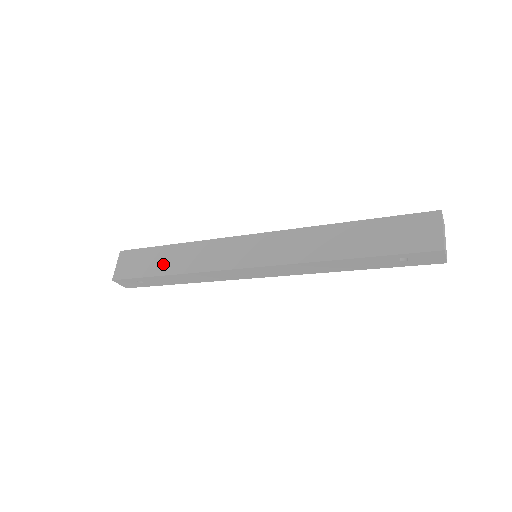
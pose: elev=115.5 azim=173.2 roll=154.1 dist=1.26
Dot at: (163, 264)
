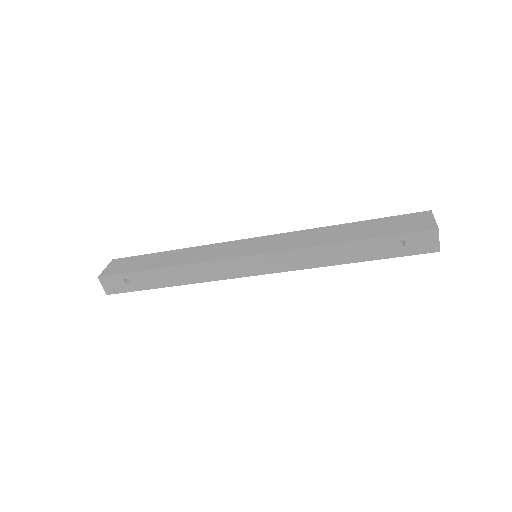
Dot at: (159, 262)
